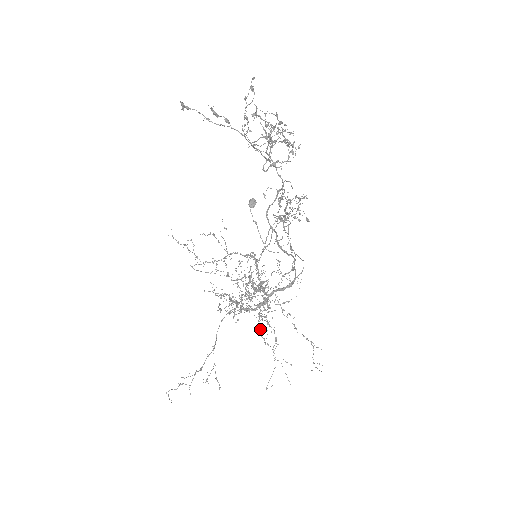
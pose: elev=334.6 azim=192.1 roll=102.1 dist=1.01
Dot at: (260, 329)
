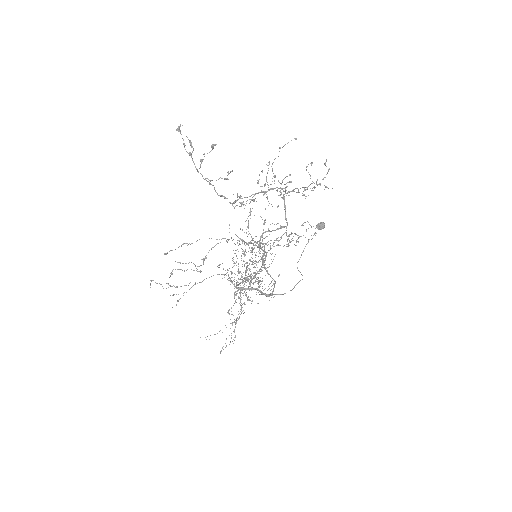
Dot at: occluded
